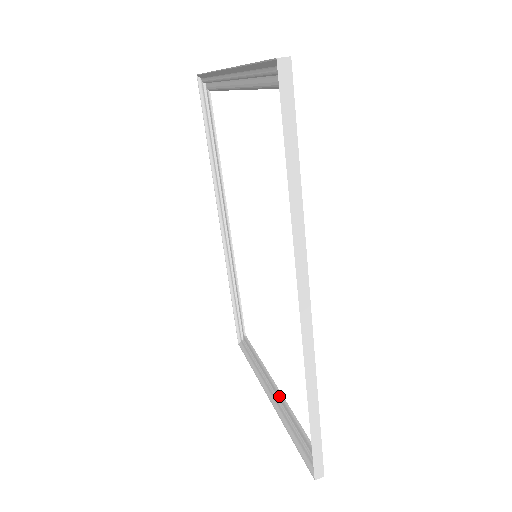
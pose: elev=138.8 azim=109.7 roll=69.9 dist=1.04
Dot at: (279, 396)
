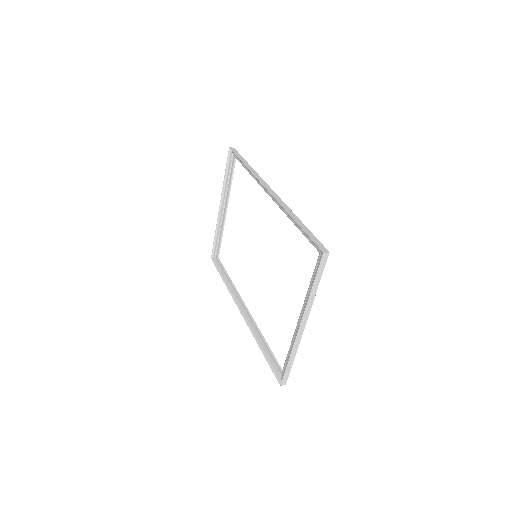
Dot at: (303, 308)
